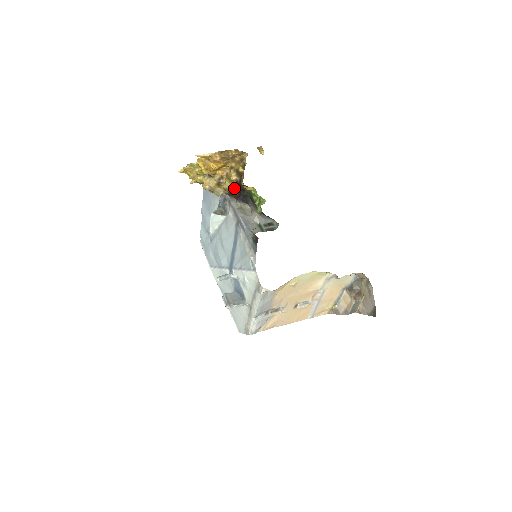
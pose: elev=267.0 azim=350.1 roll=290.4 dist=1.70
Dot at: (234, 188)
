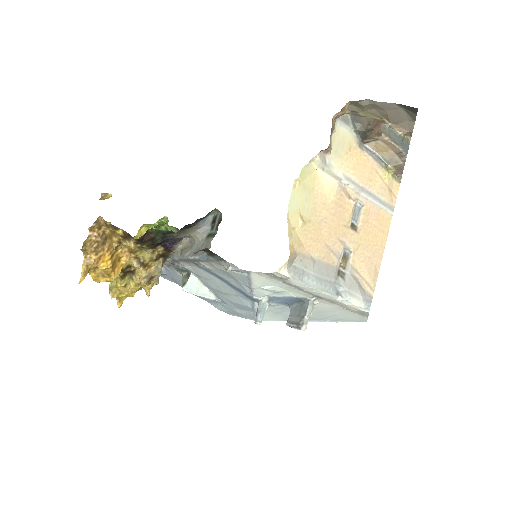
Dot at: (152, 249)
